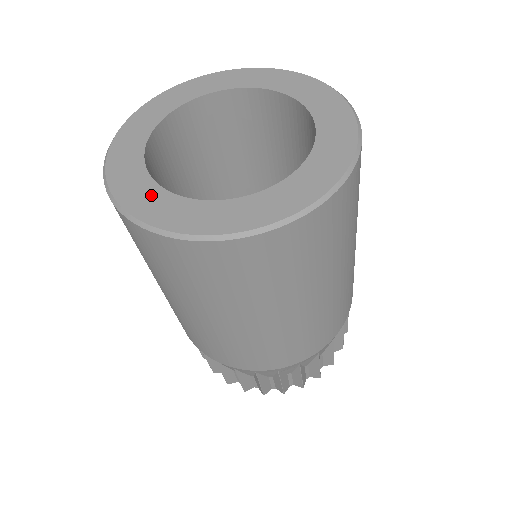
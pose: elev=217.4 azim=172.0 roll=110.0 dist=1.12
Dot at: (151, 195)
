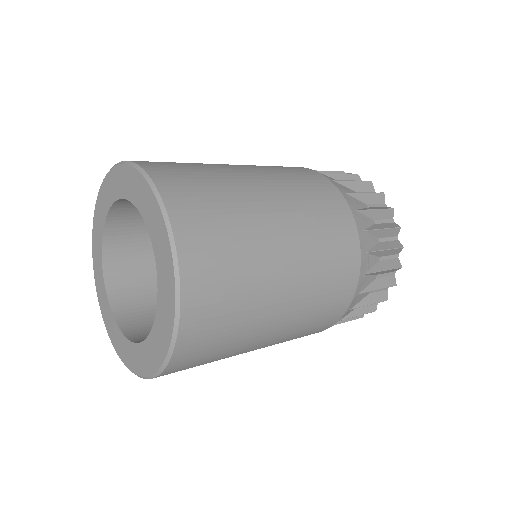
Dot at: (116, 333)
